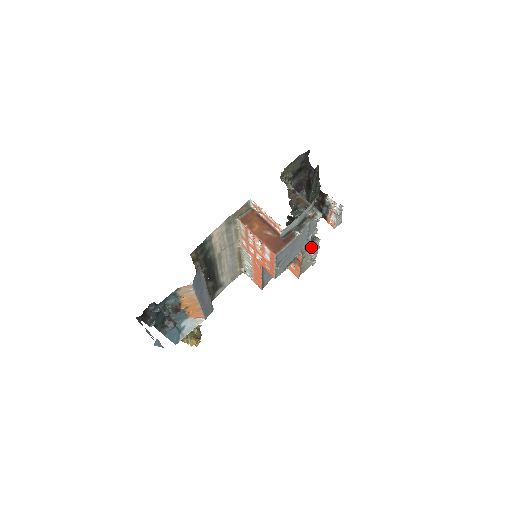
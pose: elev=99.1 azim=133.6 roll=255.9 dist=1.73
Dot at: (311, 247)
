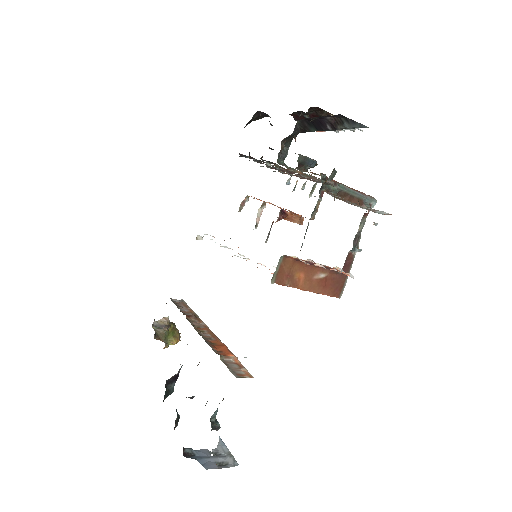
Dot at: (319, 201)
